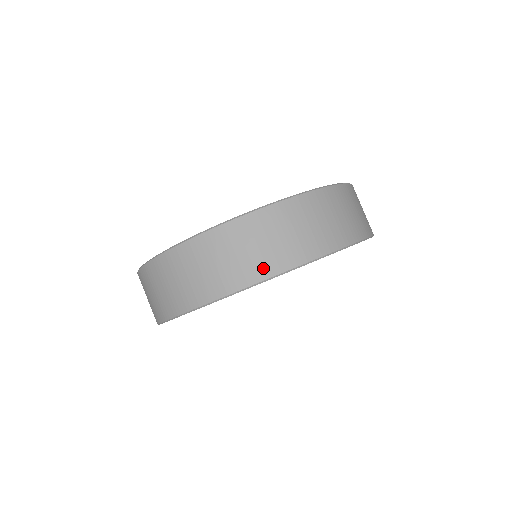
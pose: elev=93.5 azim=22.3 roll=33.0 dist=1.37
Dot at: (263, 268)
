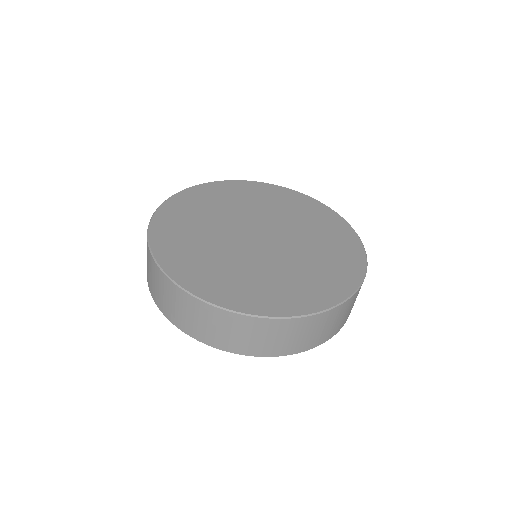
Dot at: (269, 351)
